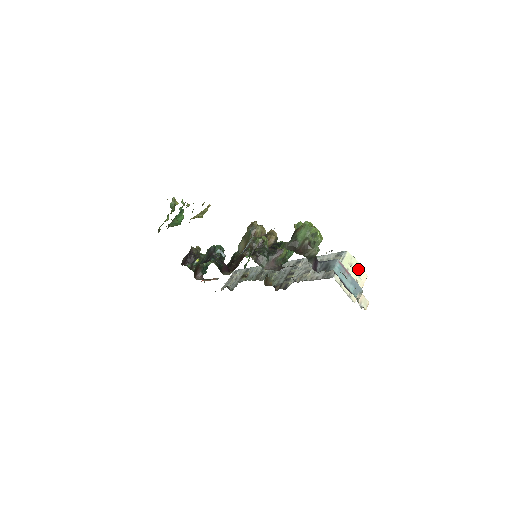
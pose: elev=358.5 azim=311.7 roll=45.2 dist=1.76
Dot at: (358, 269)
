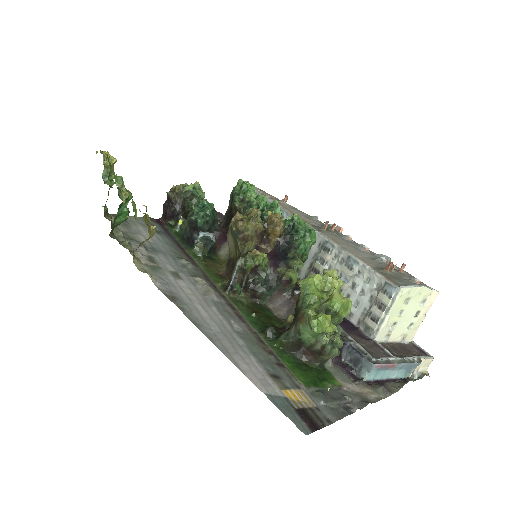
Dot at: (421, 296)
